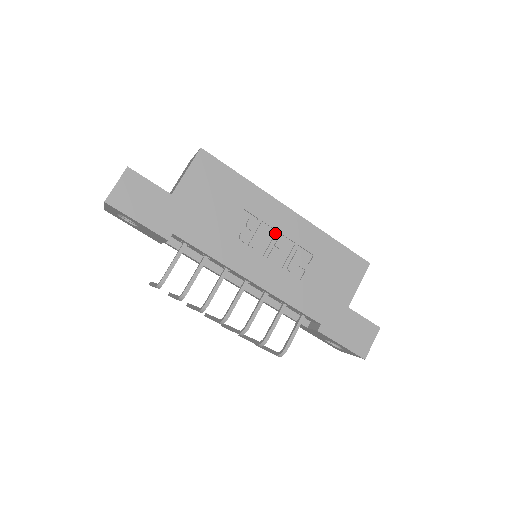
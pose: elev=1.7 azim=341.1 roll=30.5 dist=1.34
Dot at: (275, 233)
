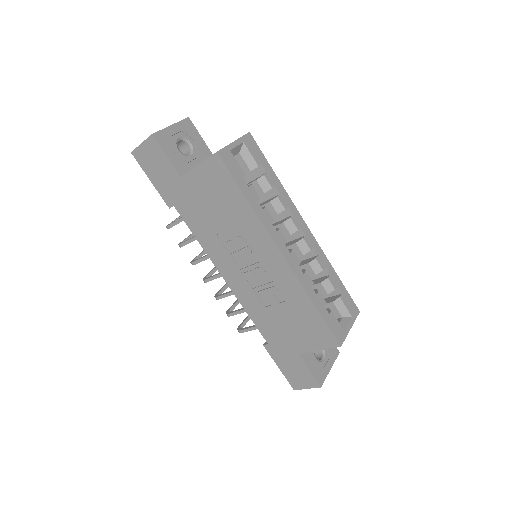
Dot at: (259, 261)
